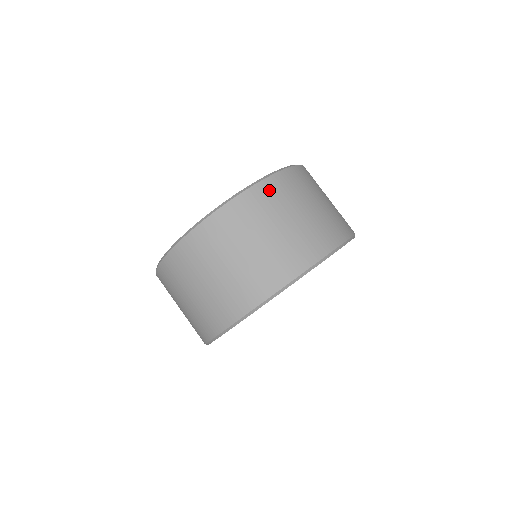
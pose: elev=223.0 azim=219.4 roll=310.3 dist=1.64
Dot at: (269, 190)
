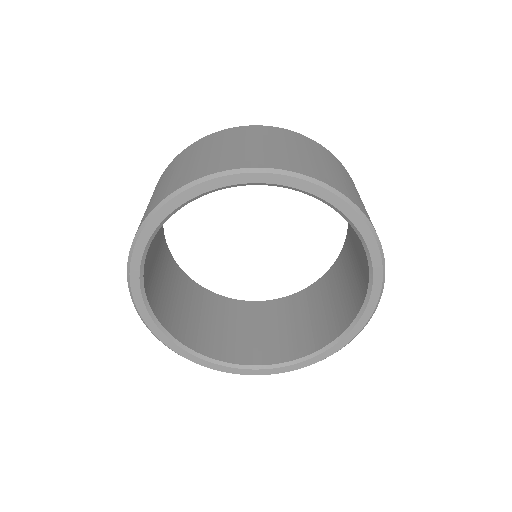
Dot at: occluded
